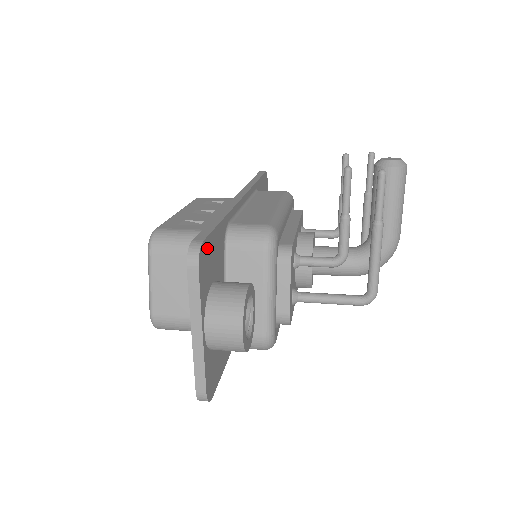
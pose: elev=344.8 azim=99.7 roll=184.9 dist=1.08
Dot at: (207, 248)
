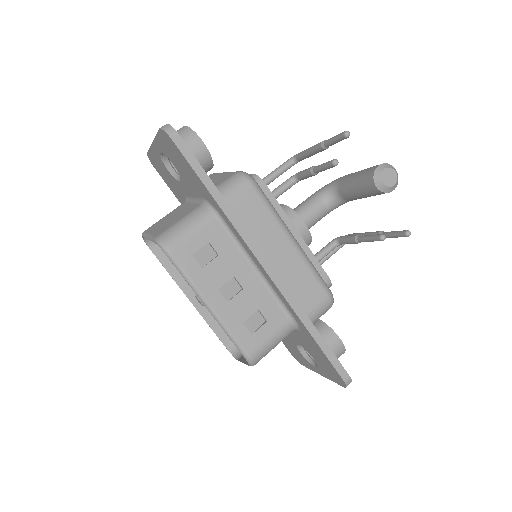
Dot at: occluded
